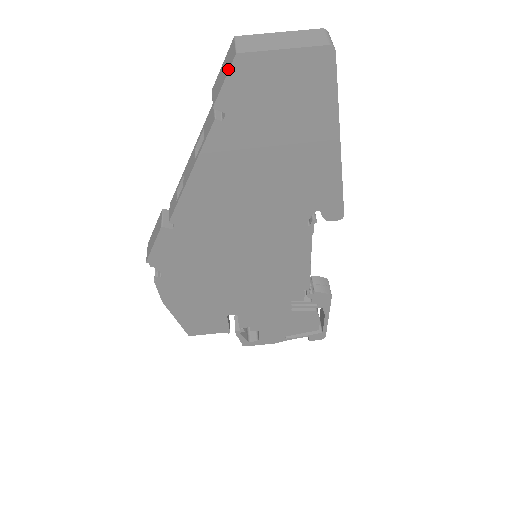
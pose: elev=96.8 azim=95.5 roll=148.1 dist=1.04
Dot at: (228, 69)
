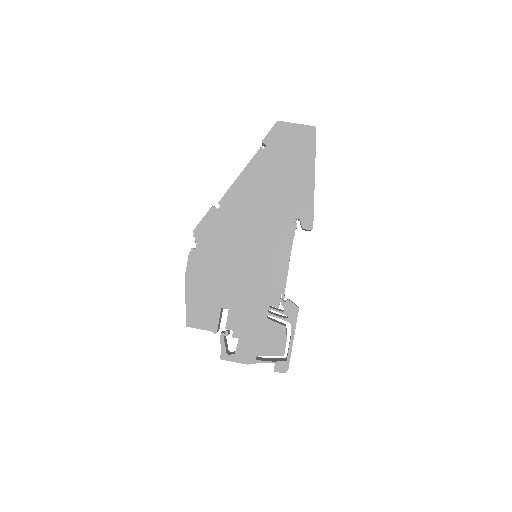
Dot at: (273, 127)
